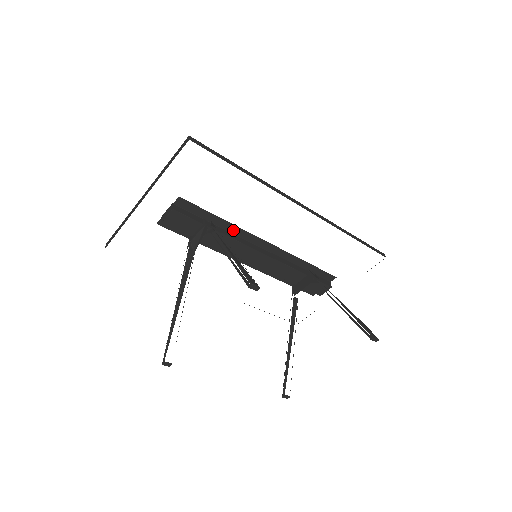
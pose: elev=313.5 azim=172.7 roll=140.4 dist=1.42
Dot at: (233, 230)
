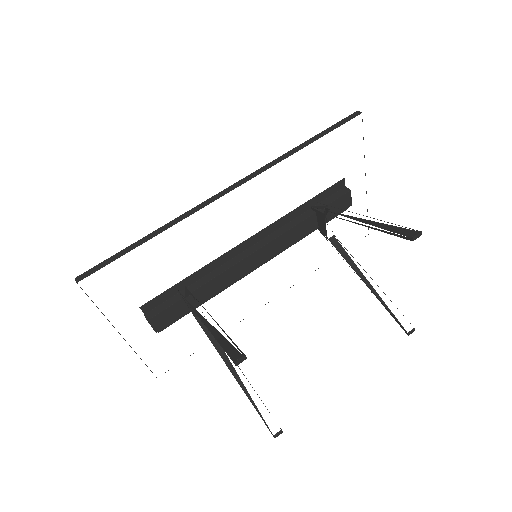
Dot at: (211, 268)
